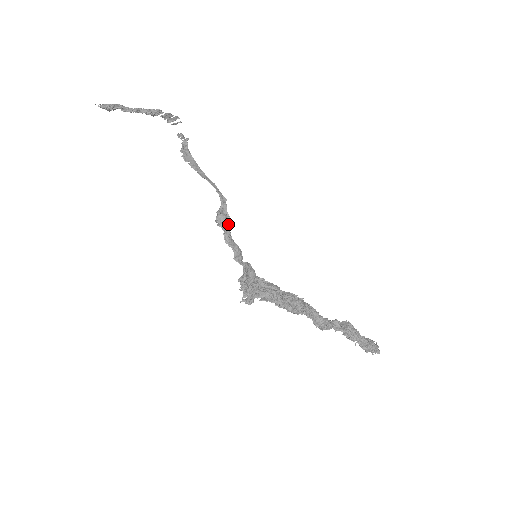
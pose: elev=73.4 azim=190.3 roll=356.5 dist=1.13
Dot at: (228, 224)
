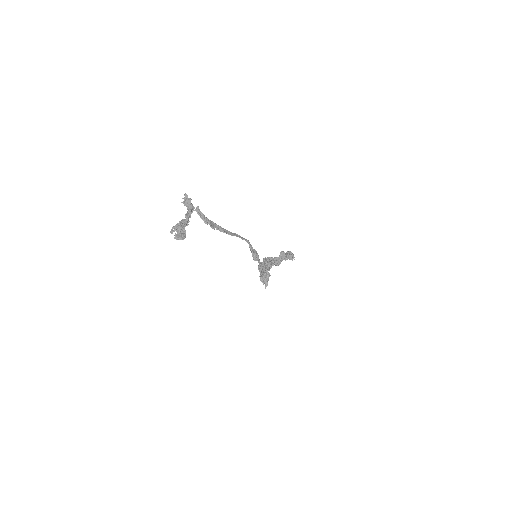
Dot at: (258, 256)
